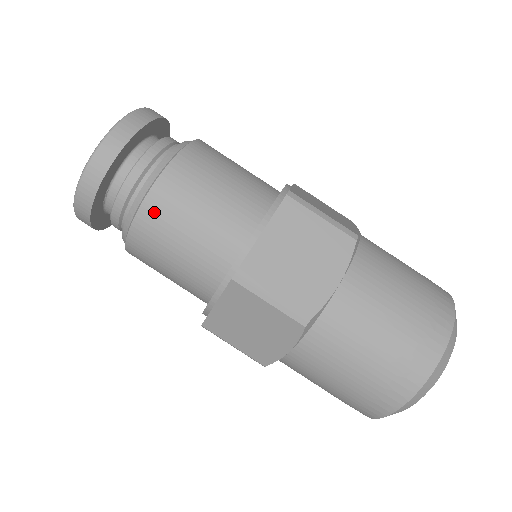
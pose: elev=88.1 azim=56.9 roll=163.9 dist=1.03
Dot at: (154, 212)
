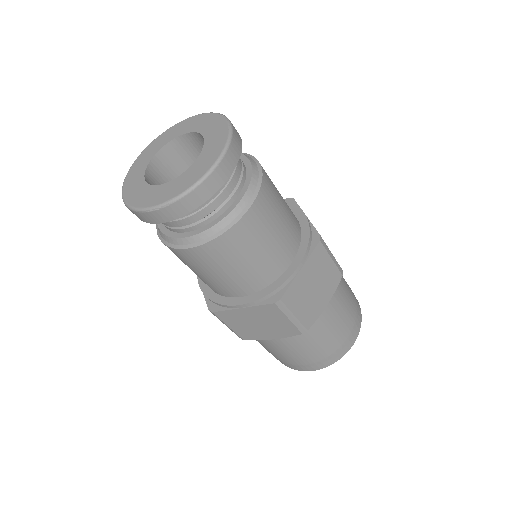
Dot at: (231, 241)
